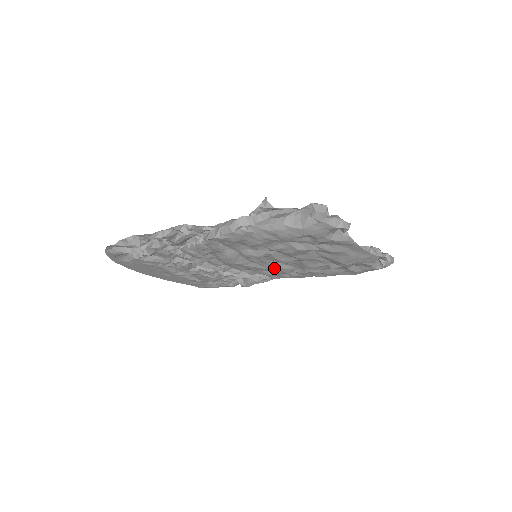
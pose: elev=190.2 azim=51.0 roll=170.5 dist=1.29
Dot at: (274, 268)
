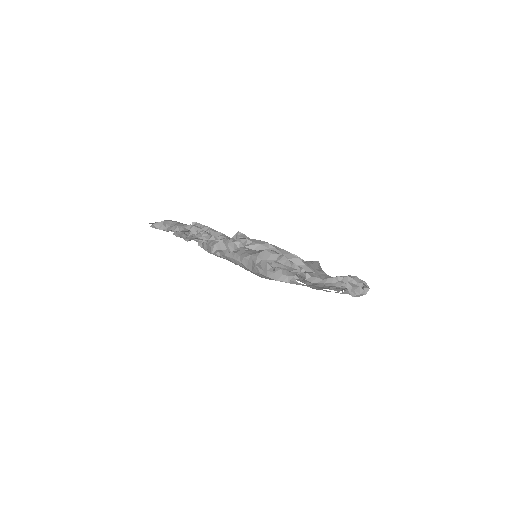
Dot at: occluded
